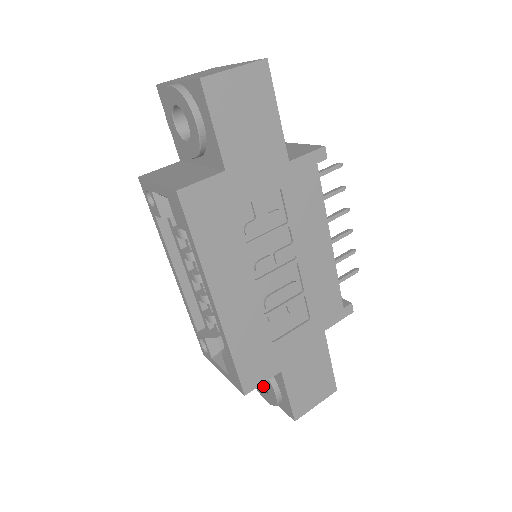
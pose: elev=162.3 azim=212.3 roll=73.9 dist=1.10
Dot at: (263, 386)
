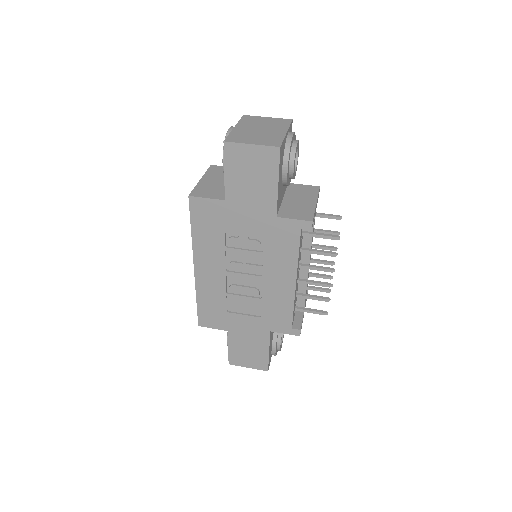
Dot at: occluded
